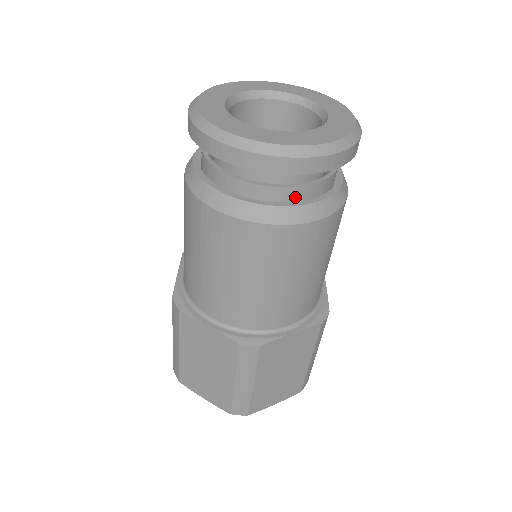
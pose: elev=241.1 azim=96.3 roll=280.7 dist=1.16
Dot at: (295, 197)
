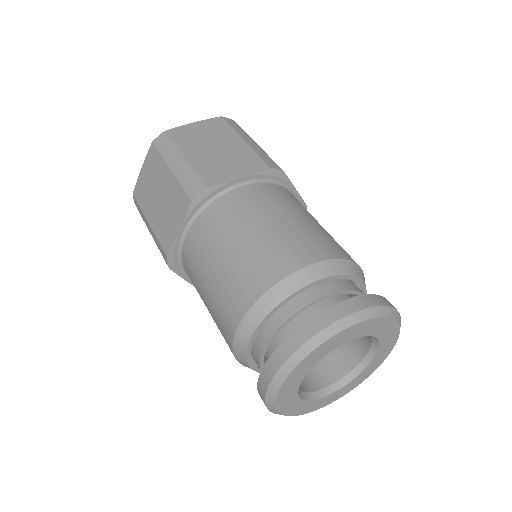
Dot at: occluded
